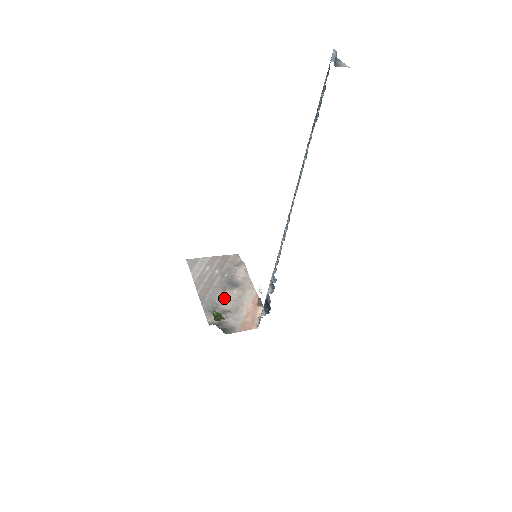
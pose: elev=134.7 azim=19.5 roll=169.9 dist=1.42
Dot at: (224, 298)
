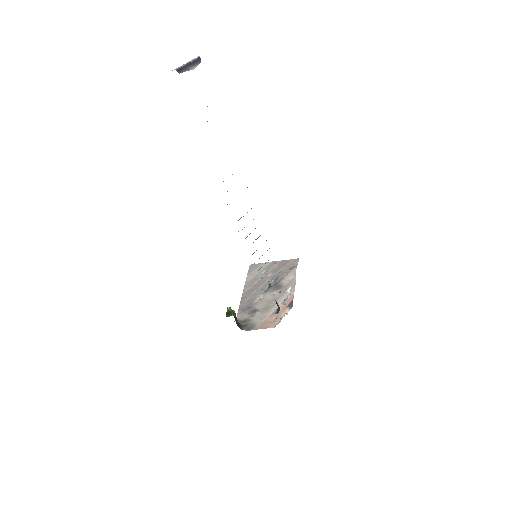
Dot at: (262, 299)
